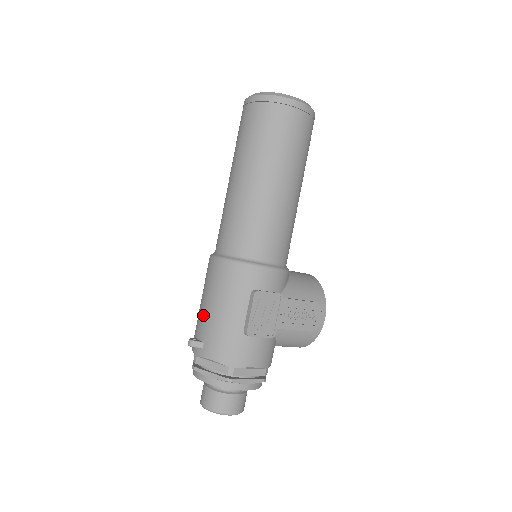
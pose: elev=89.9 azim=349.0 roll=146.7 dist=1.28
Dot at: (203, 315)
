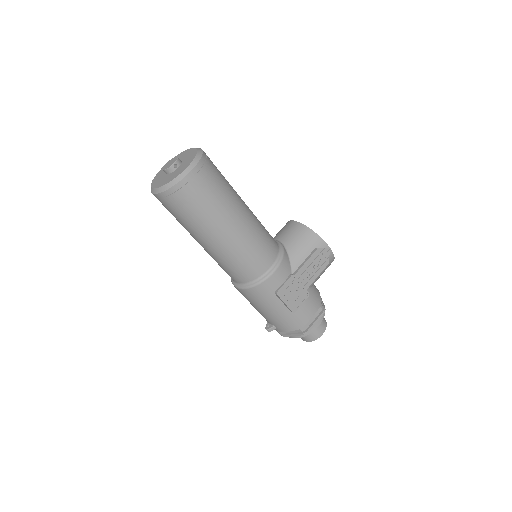
Dot at: occluded
